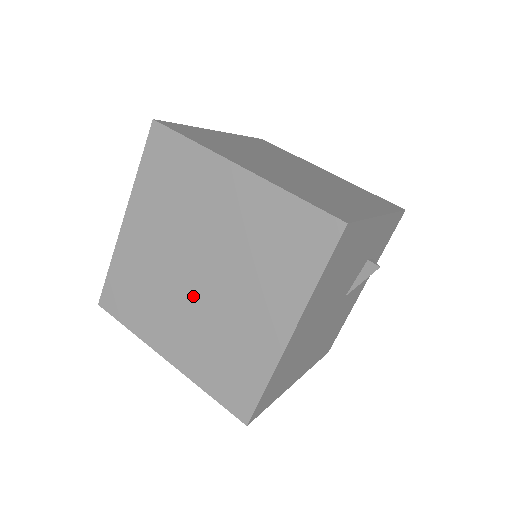
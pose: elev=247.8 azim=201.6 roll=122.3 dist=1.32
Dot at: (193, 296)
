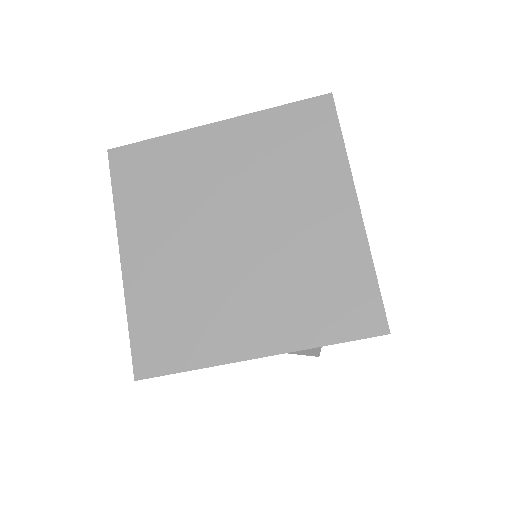
Dot at: (207, 243)
